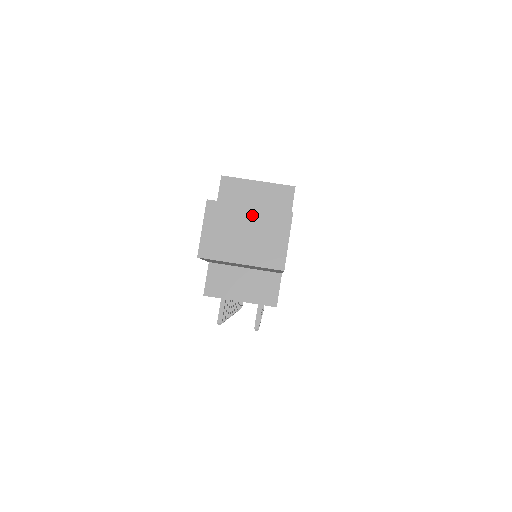
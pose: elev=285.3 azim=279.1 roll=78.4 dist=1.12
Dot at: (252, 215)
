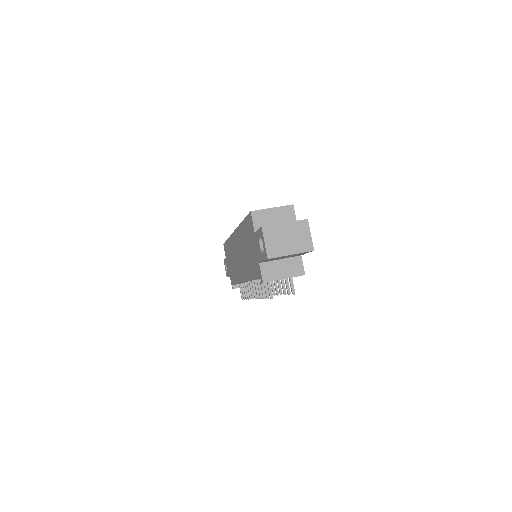
Dot at: (288, 227)
